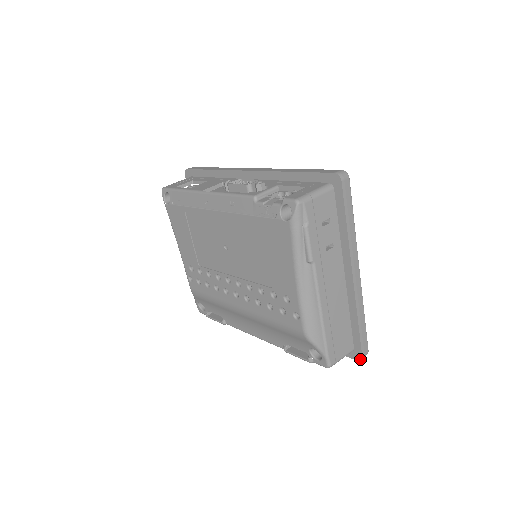
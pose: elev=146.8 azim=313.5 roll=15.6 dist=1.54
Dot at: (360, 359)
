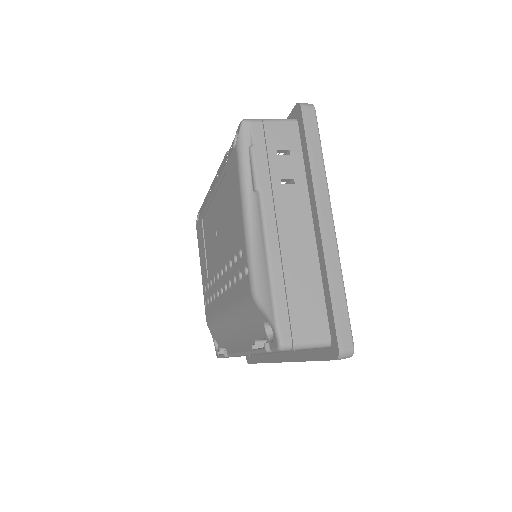
Dot at: (337, 354)
